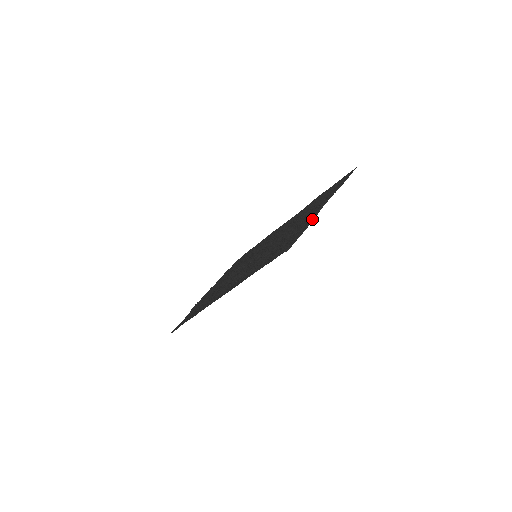
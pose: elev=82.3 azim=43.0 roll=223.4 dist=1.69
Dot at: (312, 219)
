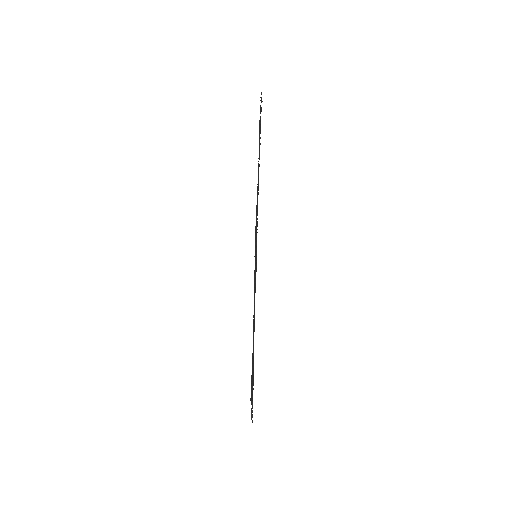
Dot at: occluded
